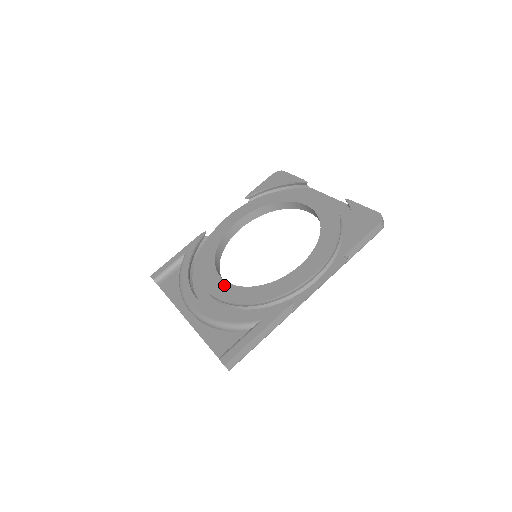
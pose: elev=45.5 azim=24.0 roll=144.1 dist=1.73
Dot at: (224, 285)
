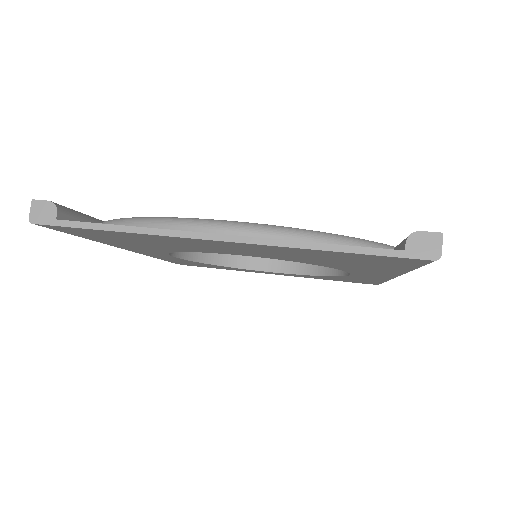
Dot at: occluded
